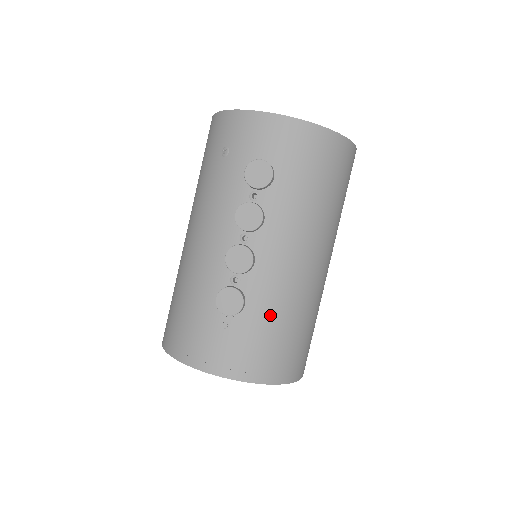
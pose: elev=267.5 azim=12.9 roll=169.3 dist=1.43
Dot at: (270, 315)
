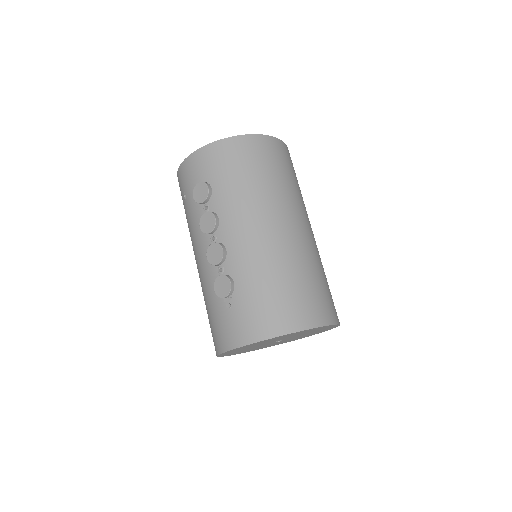
Dot at: (256, 281)
